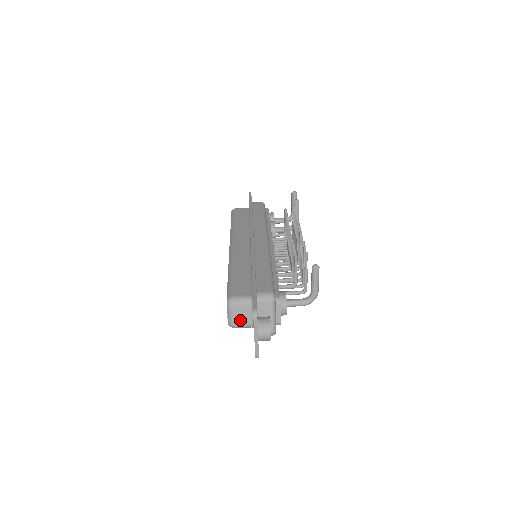
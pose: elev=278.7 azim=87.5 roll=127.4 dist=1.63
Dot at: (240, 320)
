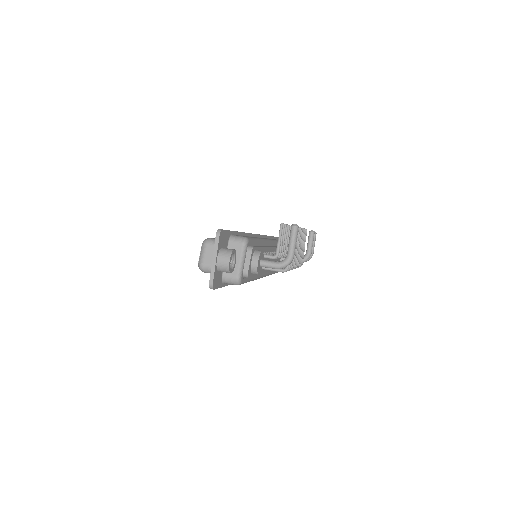
Dot at: (210, 260)
